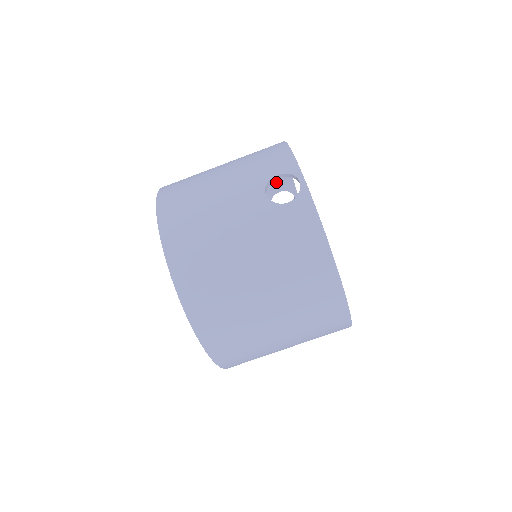
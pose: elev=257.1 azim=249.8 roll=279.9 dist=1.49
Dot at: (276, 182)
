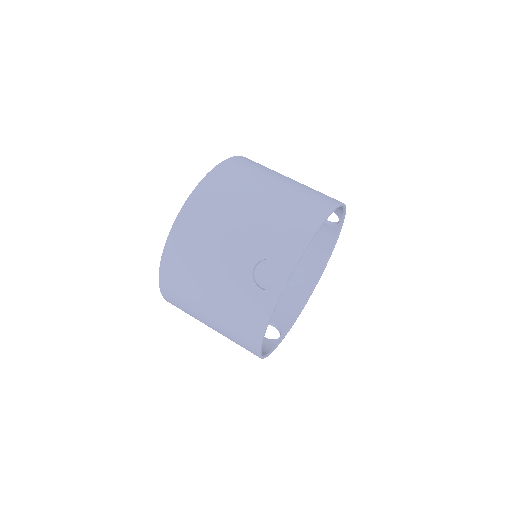
Dot at: (280, 316)
